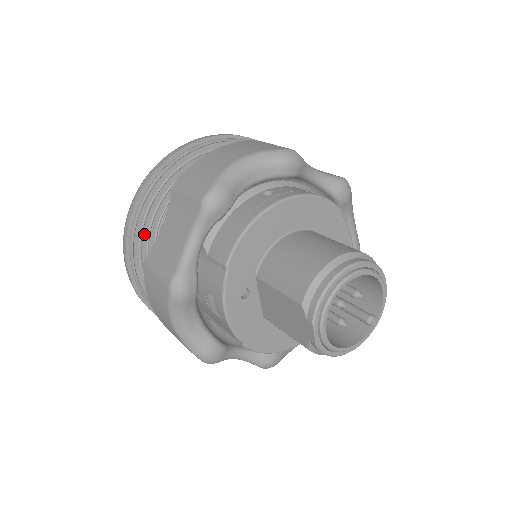
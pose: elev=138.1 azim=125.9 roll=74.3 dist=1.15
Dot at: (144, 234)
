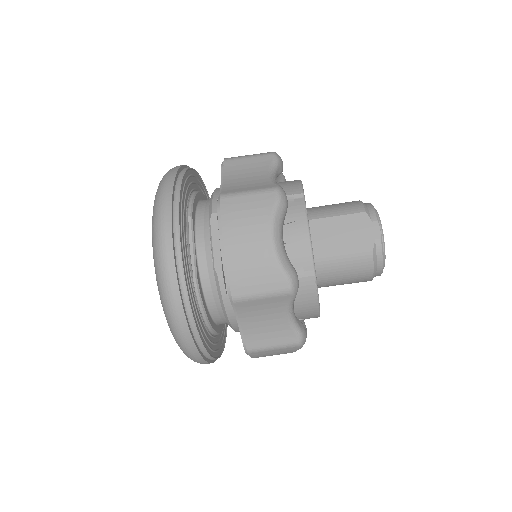
Dot at: (182, 203)
